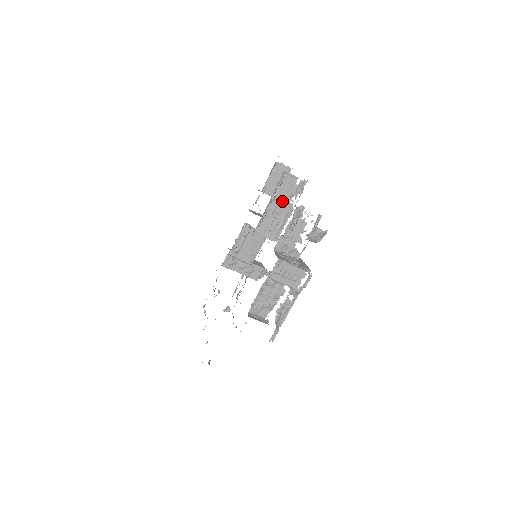
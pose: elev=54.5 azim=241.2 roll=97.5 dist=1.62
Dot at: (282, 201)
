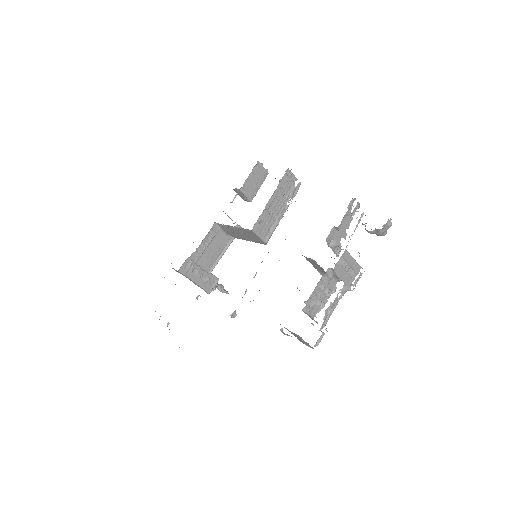
Dot at: (280, 200)
